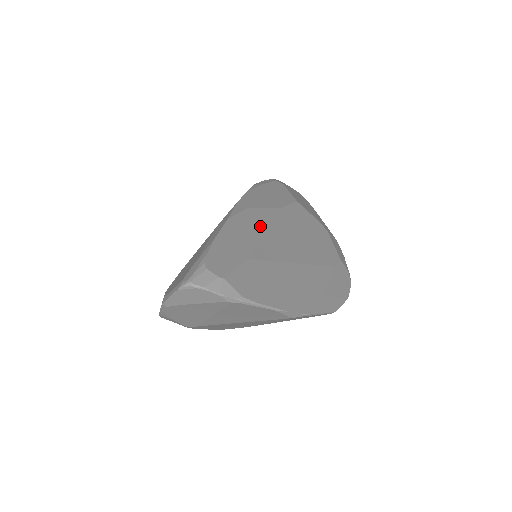
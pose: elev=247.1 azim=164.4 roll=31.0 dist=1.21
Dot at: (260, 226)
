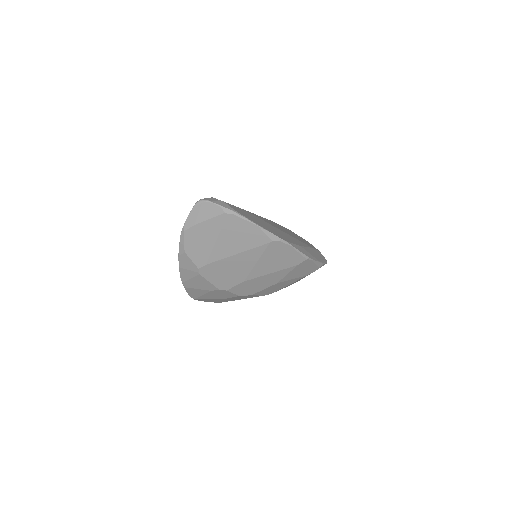
Dot at: occluded
